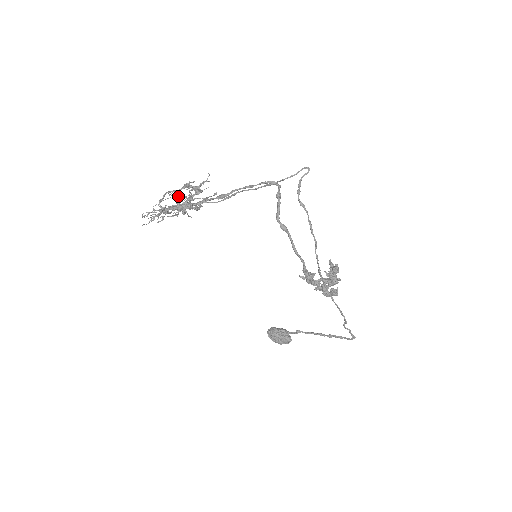
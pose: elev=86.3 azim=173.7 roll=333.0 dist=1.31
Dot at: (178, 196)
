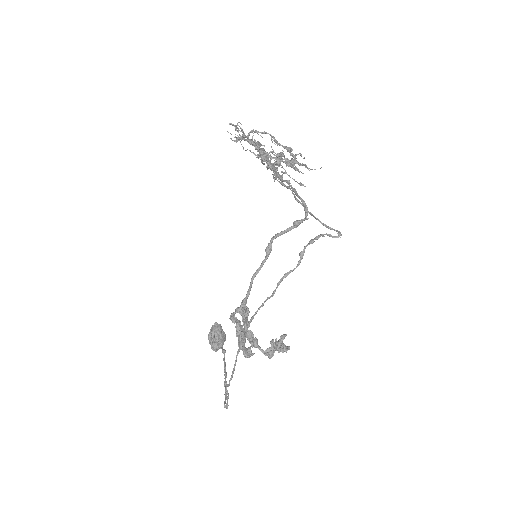
Dot at: occluded
